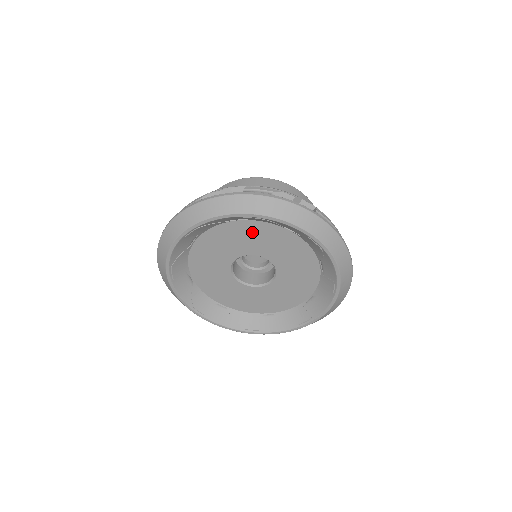
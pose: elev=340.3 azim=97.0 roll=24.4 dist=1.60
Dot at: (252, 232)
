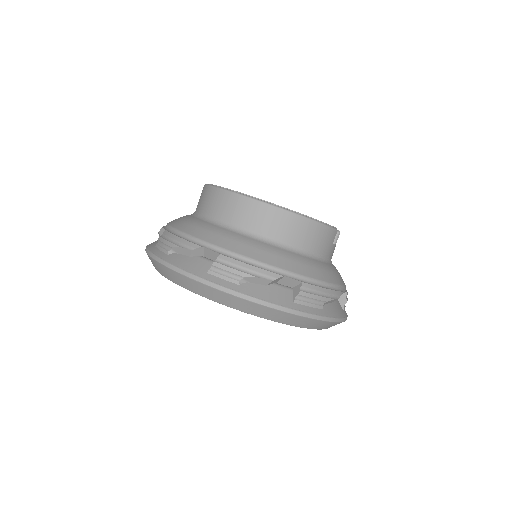
Dot at: occluded
